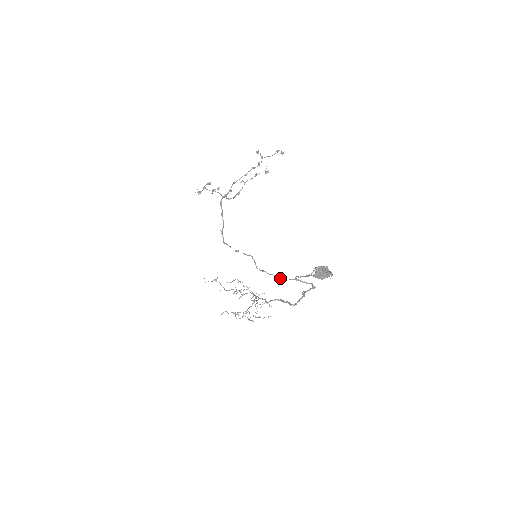
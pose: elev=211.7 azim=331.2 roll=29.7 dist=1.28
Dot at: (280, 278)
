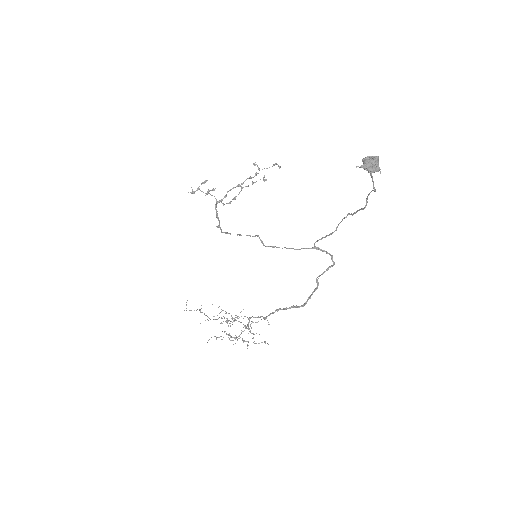
Dot at: (295, 249)
